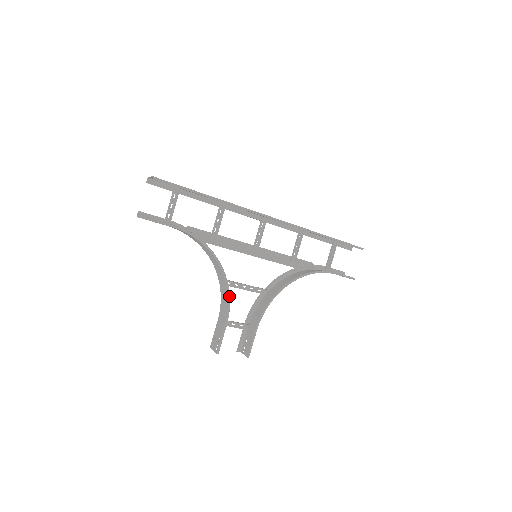
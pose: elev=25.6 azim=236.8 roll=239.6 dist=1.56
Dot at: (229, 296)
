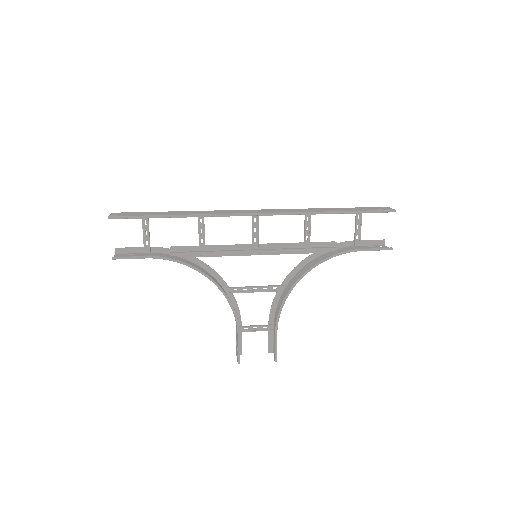
Dot at: (232, 307)
